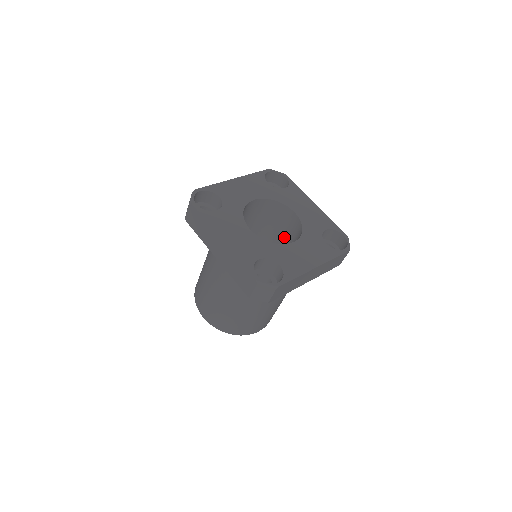
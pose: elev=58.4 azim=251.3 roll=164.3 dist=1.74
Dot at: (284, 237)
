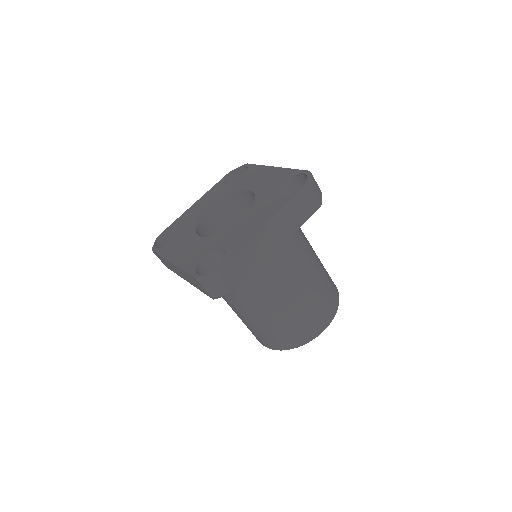
Dot at: occluded
